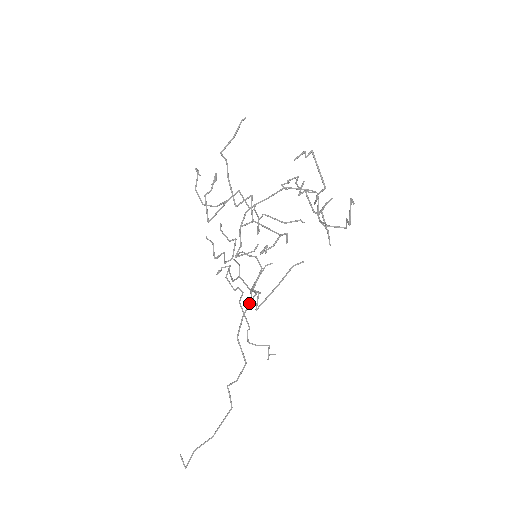
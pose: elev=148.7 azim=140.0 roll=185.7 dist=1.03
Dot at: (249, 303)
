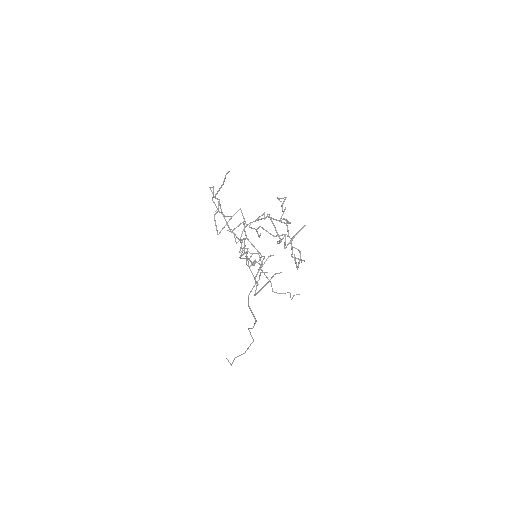
Dot at: (253, 287)
